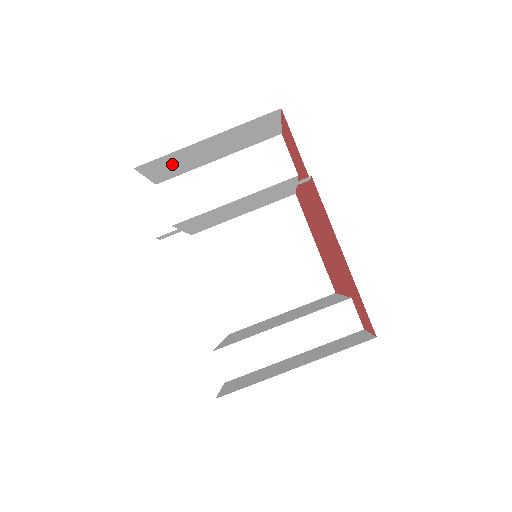
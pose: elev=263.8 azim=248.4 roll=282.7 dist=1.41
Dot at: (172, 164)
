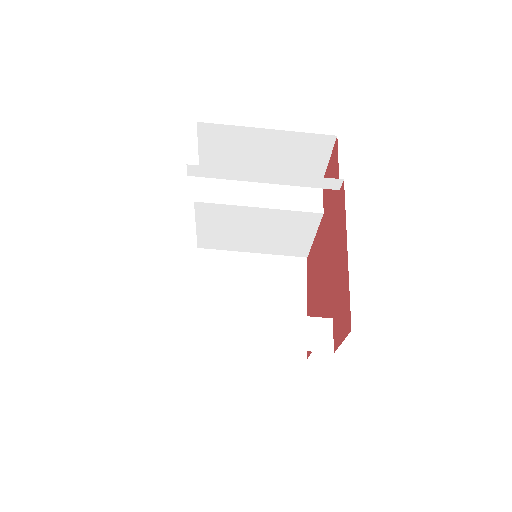
Dot at: (226, 145)
